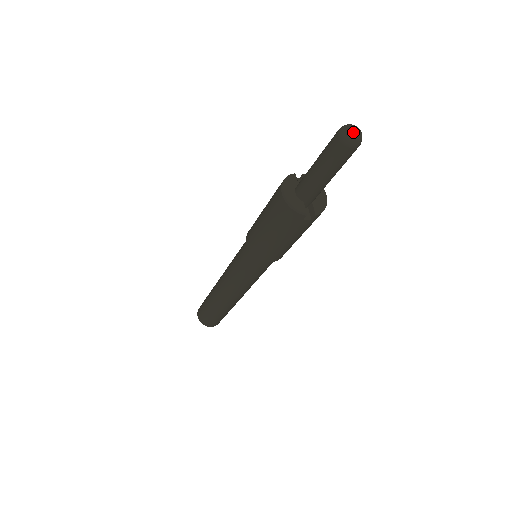
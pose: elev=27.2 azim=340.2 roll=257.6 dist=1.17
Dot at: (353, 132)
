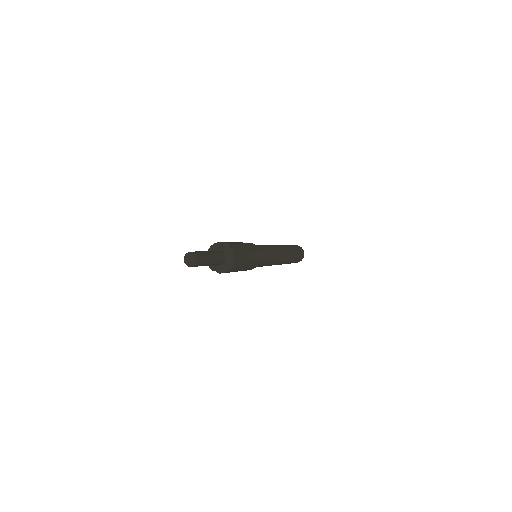
Dot at: (185, 260)
